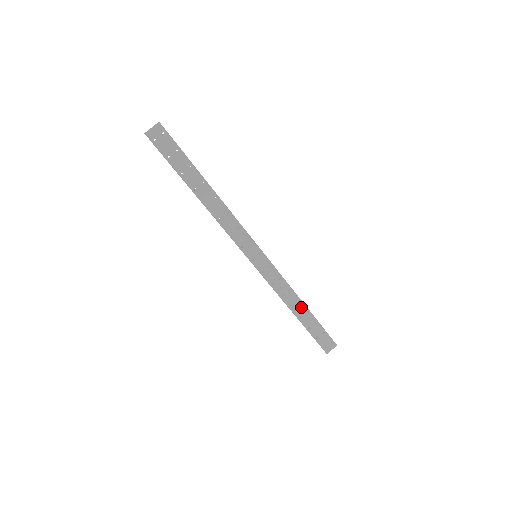
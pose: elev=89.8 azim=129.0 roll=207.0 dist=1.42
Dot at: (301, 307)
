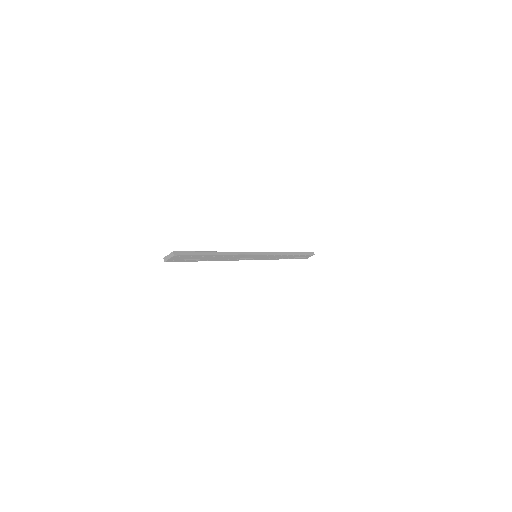
Dot at: (289, 256)
